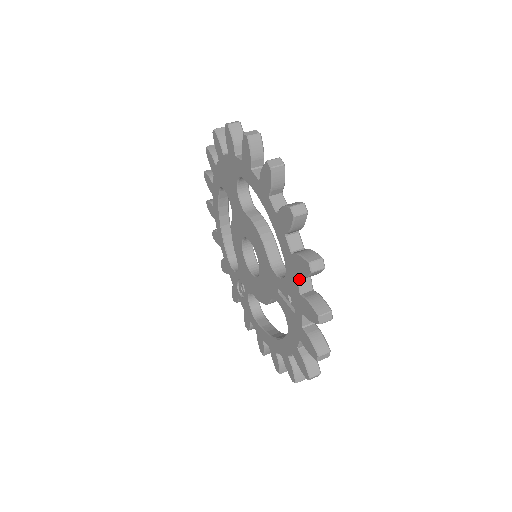
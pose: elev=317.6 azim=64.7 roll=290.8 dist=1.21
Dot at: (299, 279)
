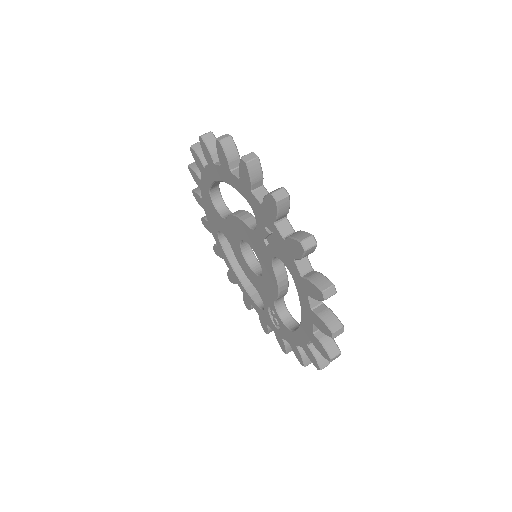
Dot at: (254, 193)
